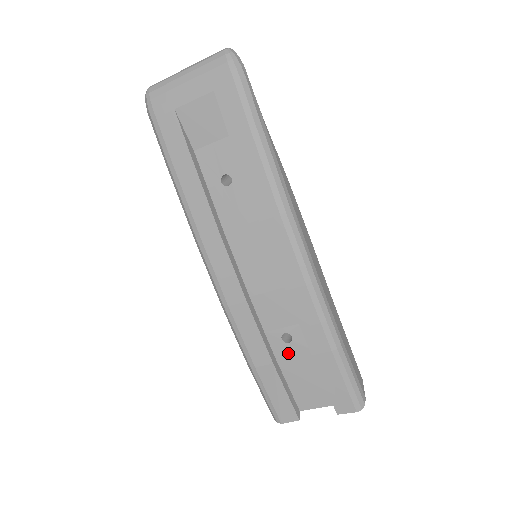
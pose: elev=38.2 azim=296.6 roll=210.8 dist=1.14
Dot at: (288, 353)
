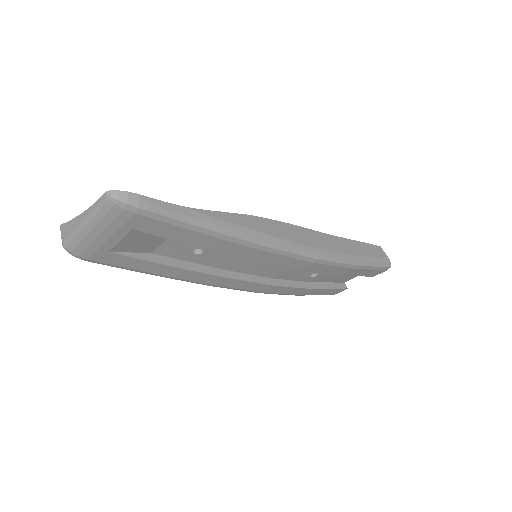
Dot at: (320, 277)
